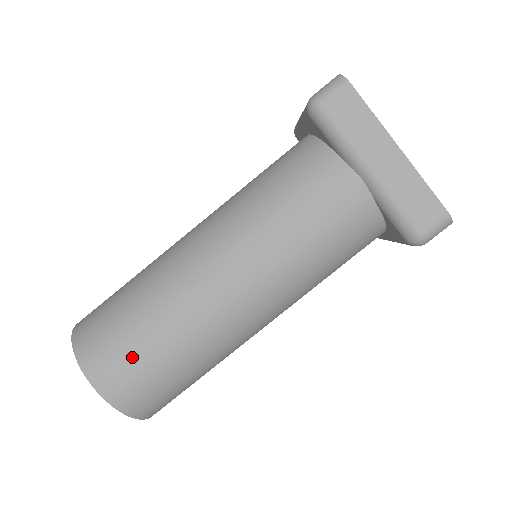
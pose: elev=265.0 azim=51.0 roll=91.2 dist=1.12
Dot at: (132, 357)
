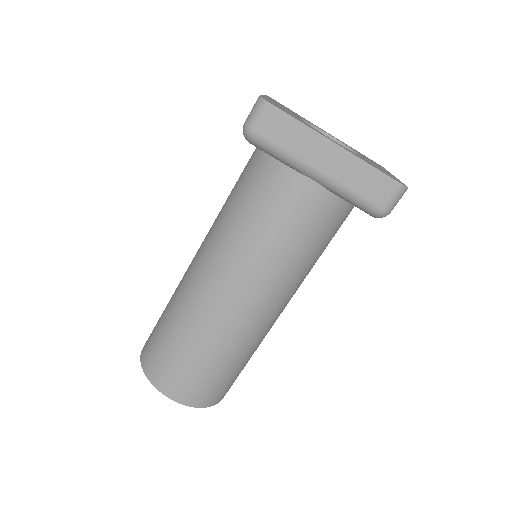
Dot at: (187, 371)
